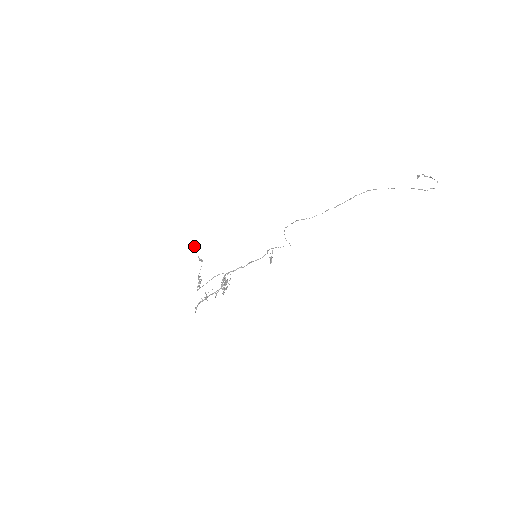
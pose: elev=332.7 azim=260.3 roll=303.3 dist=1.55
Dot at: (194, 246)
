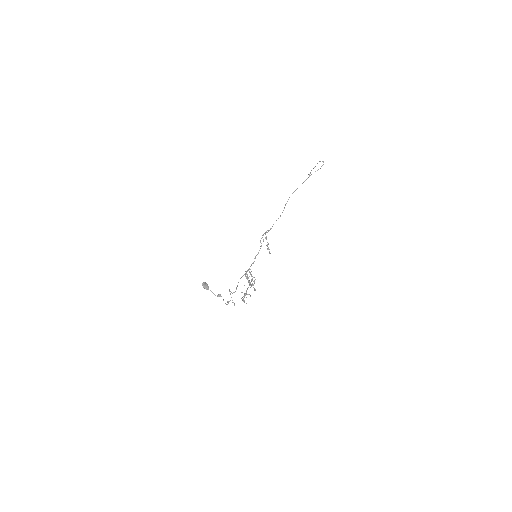
Dot at: (205, 285)
